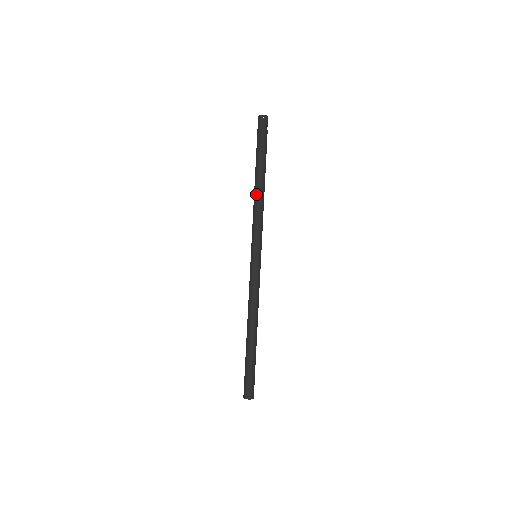
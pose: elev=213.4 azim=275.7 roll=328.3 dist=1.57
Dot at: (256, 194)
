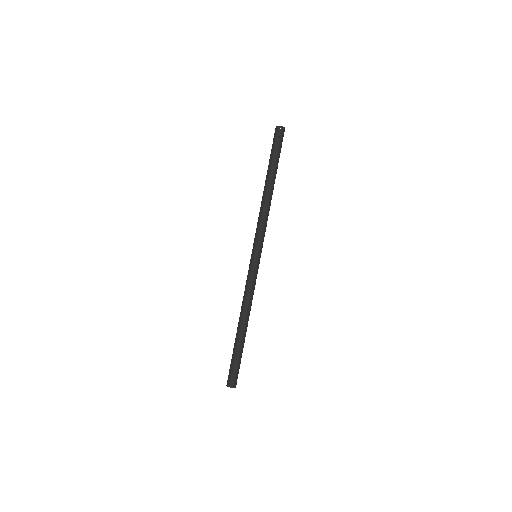
Dot at: (264, 199)
